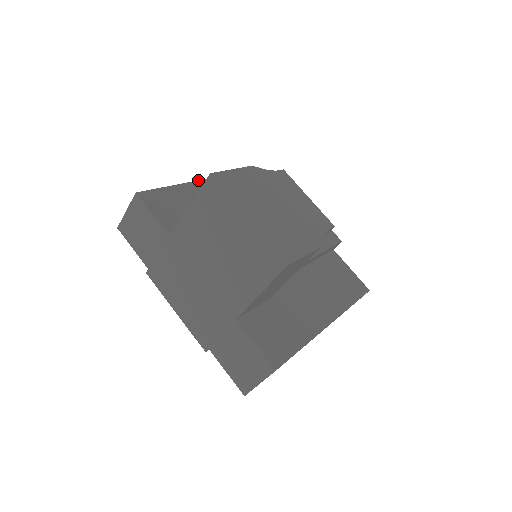
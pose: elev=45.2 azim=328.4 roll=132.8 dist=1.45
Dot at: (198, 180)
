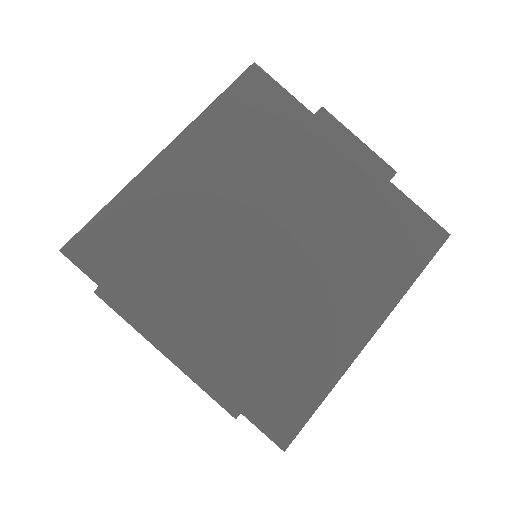
Dot at: (147, 165)
